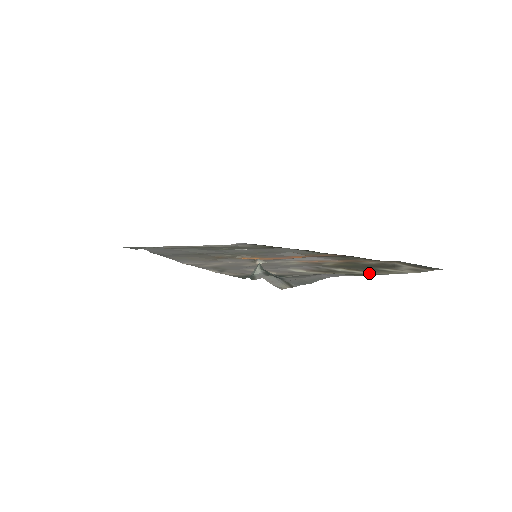
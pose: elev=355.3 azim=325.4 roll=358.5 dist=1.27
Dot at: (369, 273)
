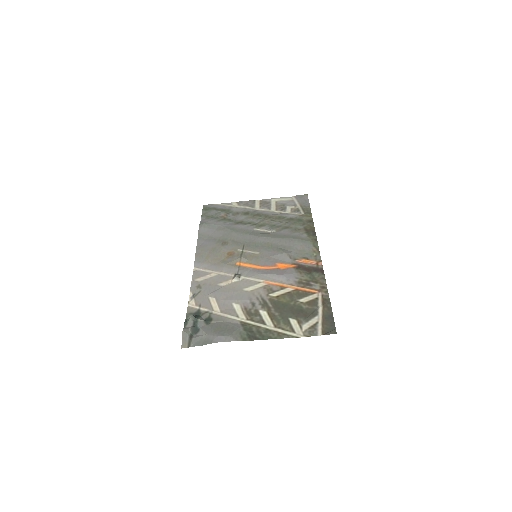
Dot at: (270, 328)
